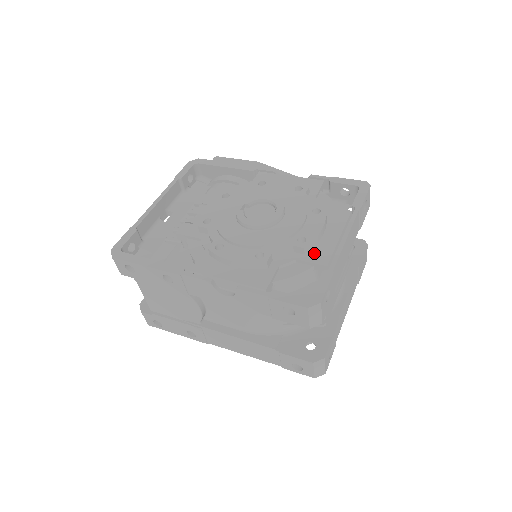
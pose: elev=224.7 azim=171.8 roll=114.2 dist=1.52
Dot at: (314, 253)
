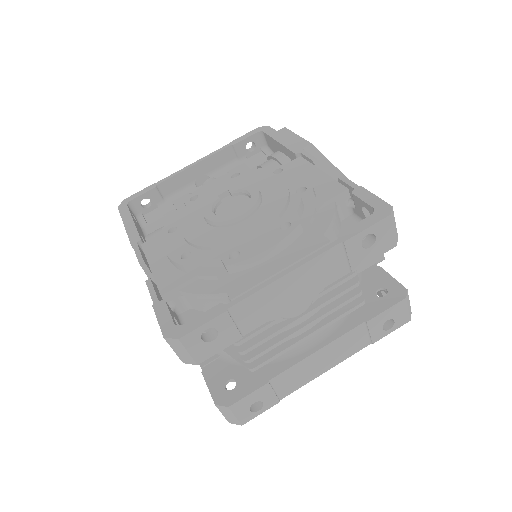
Dot at: (237, 277)
